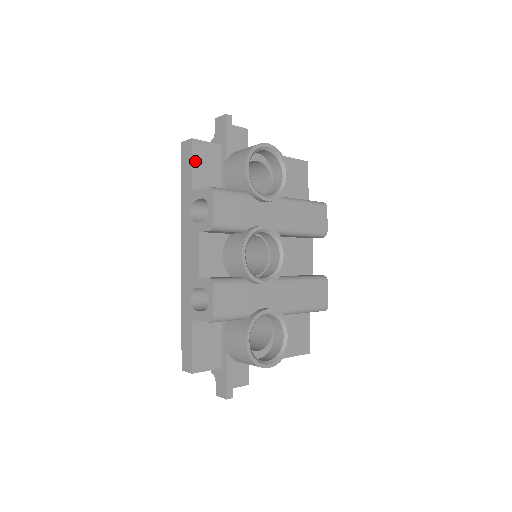
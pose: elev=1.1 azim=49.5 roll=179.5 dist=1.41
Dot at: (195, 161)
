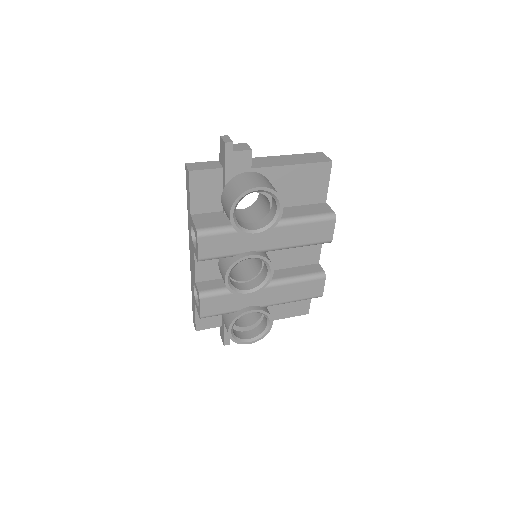
Dot at: (193, 190)
